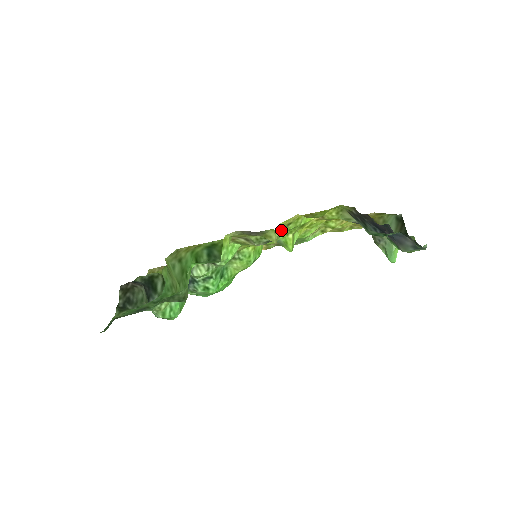
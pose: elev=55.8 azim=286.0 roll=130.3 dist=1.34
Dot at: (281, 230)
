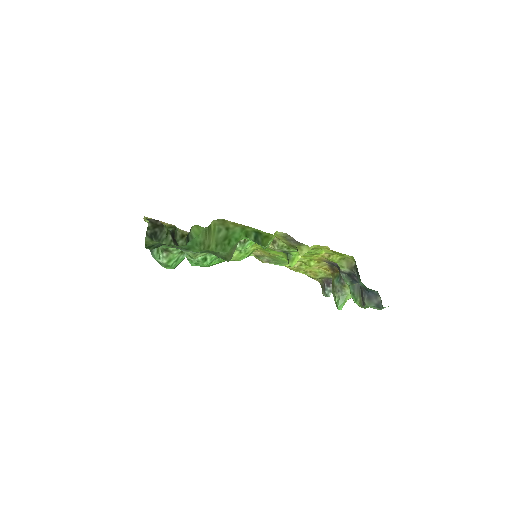
Dot at: (309, 249)
